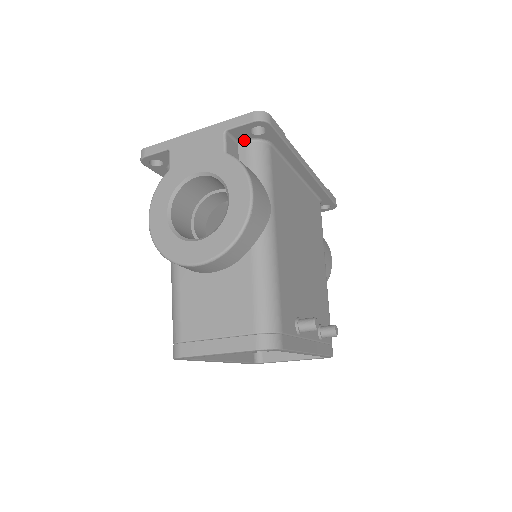
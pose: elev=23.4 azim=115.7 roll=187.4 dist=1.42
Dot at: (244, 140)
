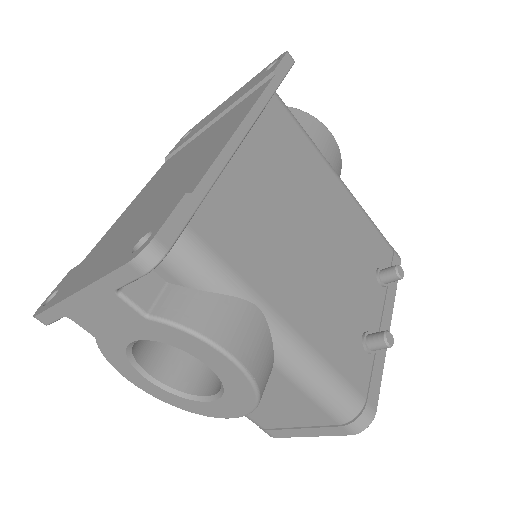
Dot at: occluded
